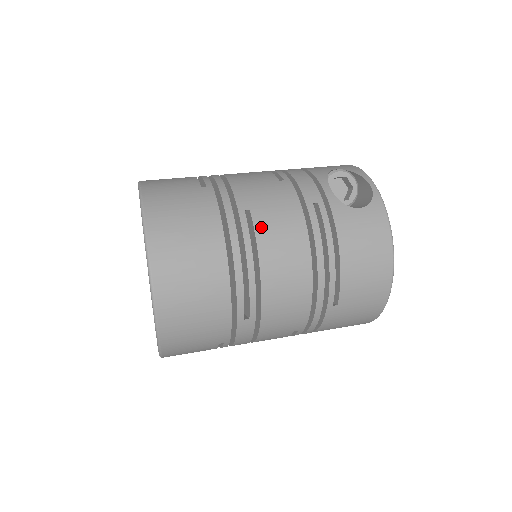
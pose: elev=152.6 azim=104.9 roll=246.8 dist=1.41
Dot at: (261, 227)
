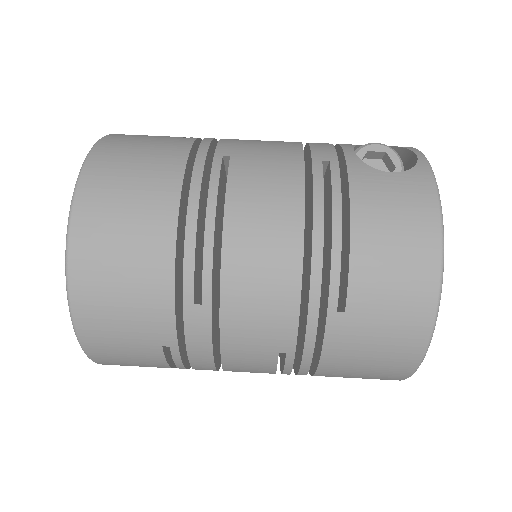
Dot at: (238, 175)
